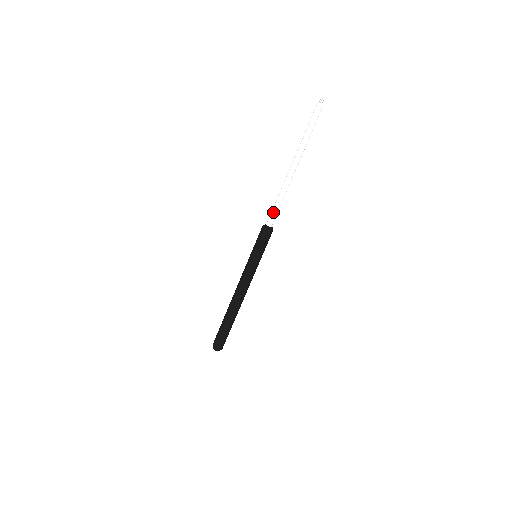
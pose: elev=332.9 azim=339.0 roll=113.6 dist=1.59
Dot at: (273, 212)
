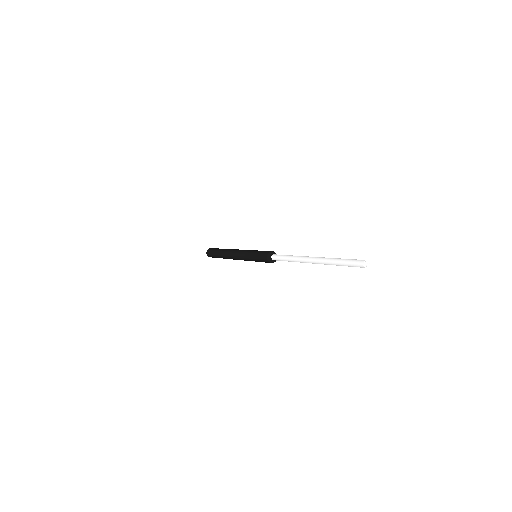
Dot at: (280, 257)
